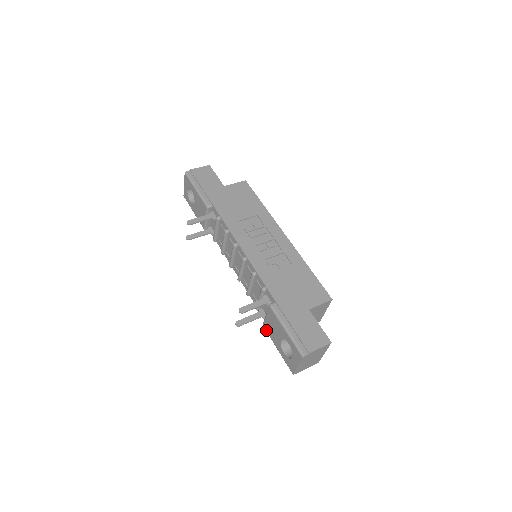
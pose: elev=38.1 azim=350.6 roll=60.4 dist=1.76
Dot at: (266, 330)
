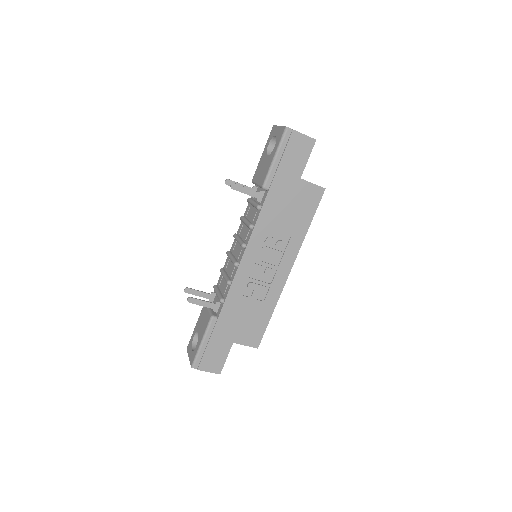
Dot at: (203, 308)
